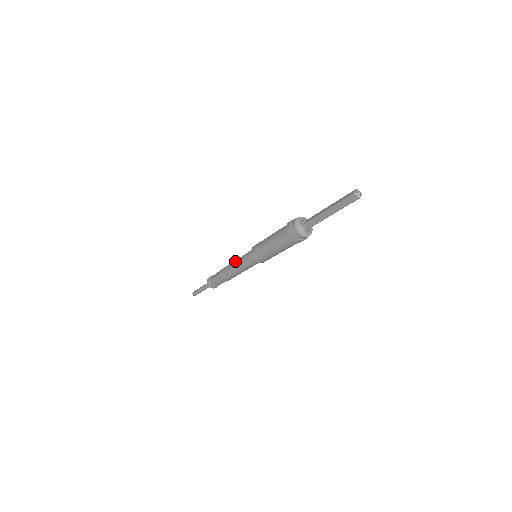
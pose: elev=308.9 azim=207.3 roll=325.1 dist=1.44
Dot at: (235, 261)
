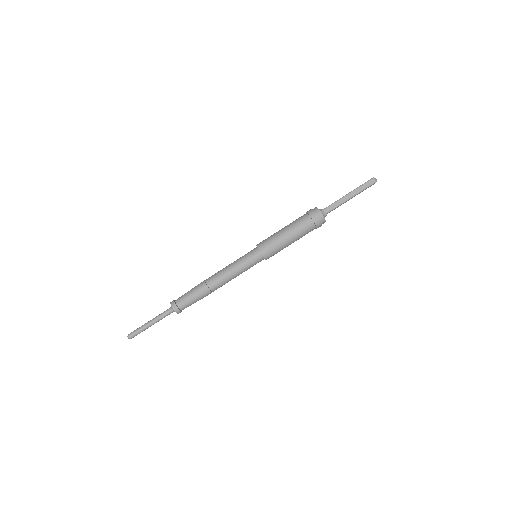
Dot at: (231, 272)
